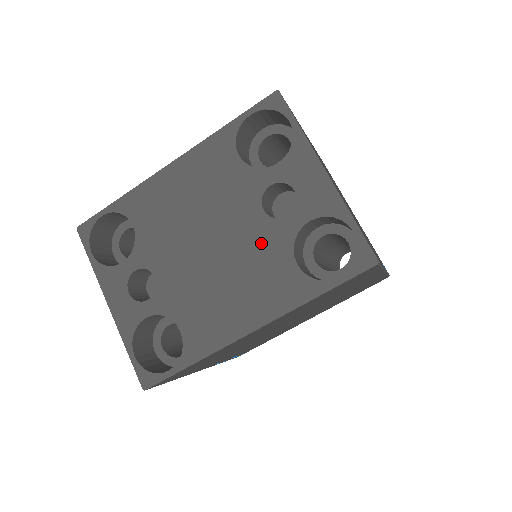
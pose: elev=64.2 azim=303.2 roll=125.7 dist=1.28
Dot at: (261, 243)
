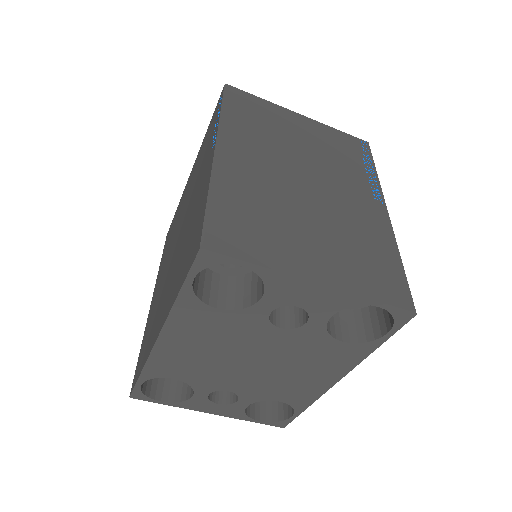
Dot at: (299, 345)
